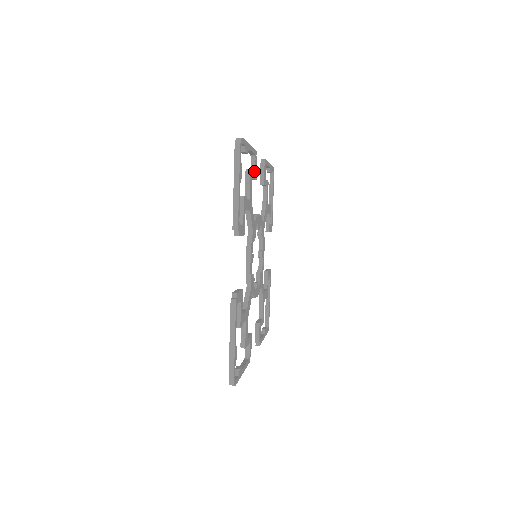
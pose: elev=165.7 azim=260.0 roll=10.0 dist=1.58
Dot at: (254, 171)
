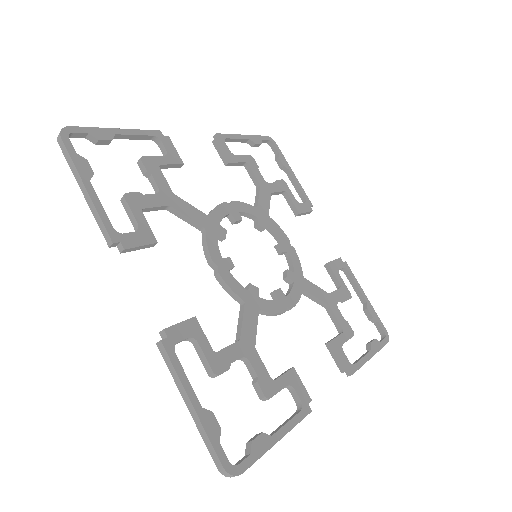
Dot at: (297, 201)
